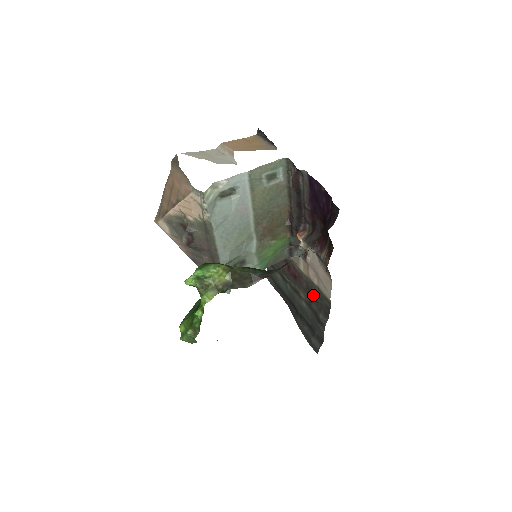
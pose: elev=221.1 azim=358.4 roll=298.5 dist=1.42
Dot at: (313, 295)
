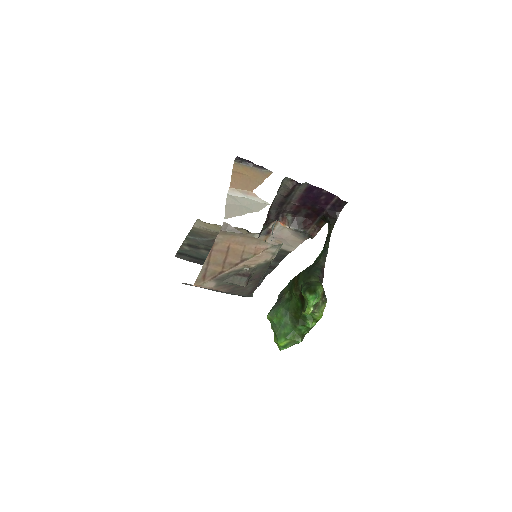
Dot at: occluded
